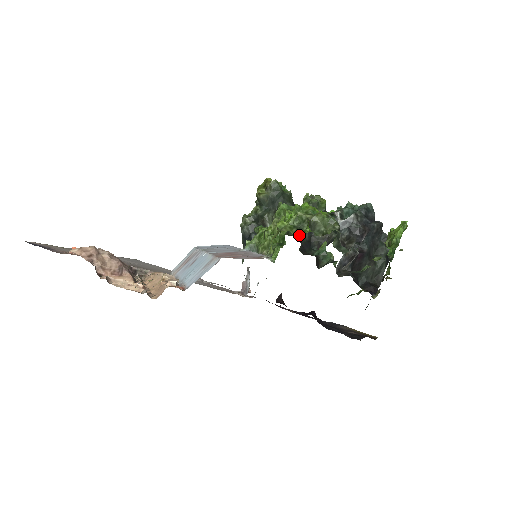
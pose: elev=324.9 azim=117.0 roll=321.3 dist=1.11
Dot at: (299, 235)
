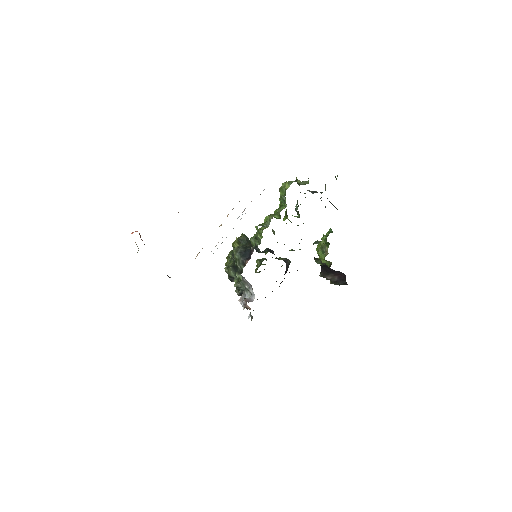
Dot at: (272, 253)
